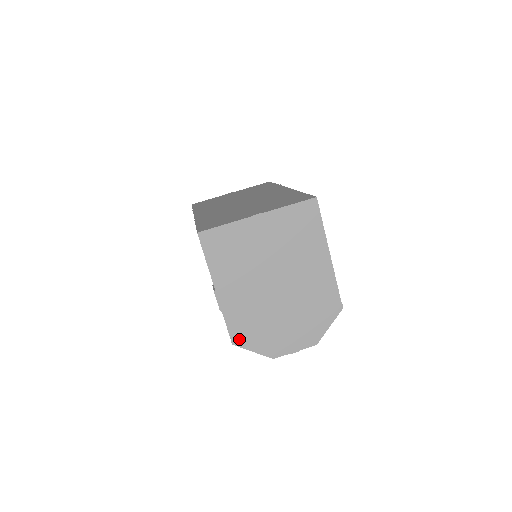
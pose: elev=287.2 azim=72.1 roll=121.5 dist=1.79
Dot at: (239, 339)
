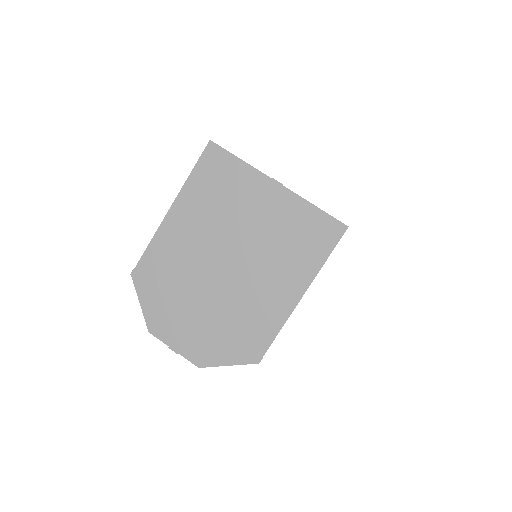
Dot at: (141, 277)
